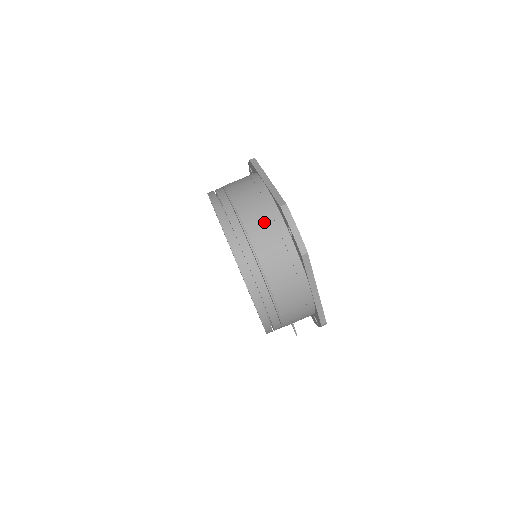
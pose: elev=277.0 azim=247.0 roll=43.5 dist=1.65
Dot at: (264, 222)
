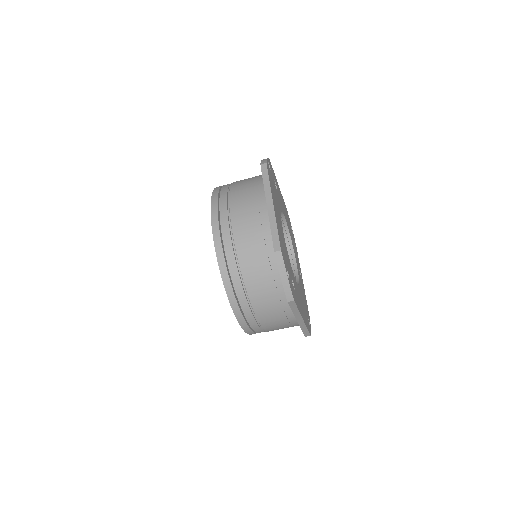
Dot at: (258, 257)
